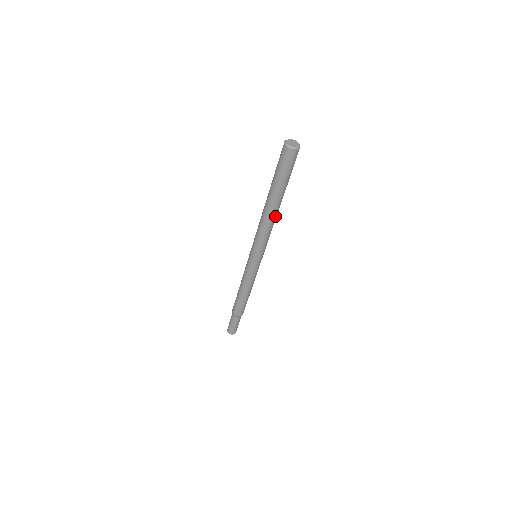
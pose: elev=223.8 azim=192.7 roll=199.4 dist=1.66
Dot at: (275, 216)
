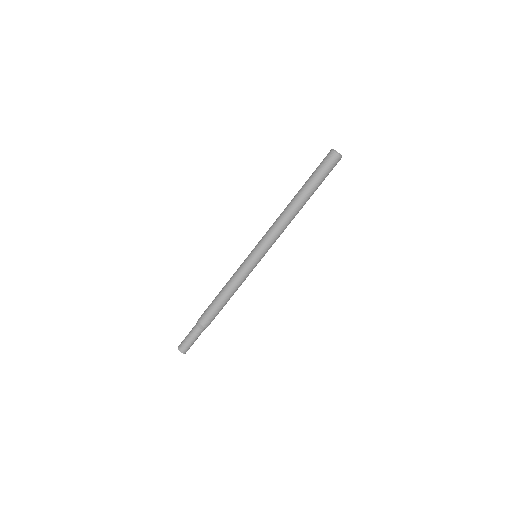
Dot at: (291, 212)
